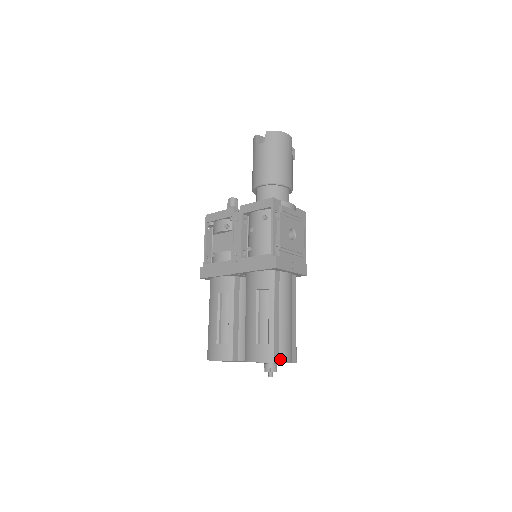
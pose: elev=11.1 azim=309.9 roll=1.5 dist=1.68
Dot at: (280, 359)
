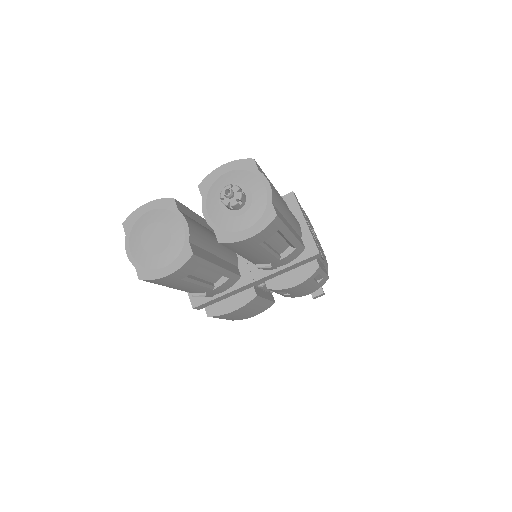
Dot at: (262, 174)
